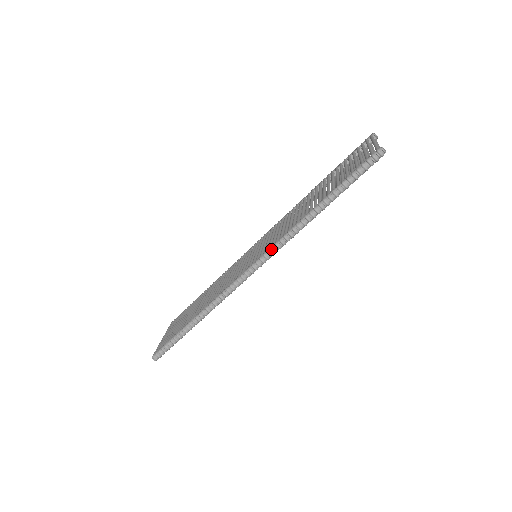
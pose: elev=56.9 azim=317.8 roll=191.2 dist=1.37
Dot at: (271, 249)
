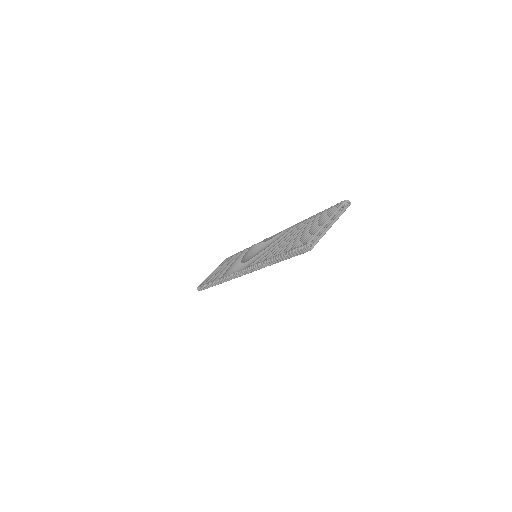
Dot at: (247, 269)
